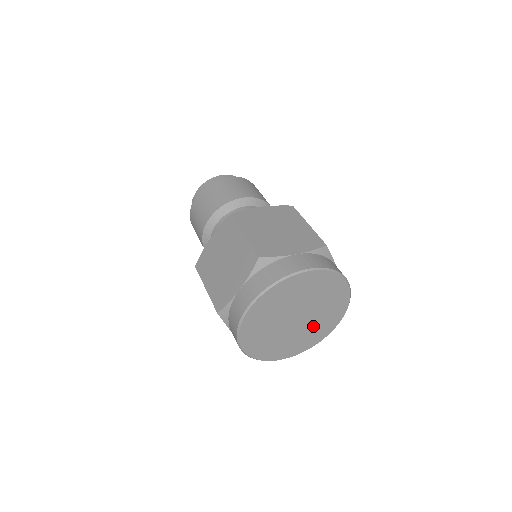
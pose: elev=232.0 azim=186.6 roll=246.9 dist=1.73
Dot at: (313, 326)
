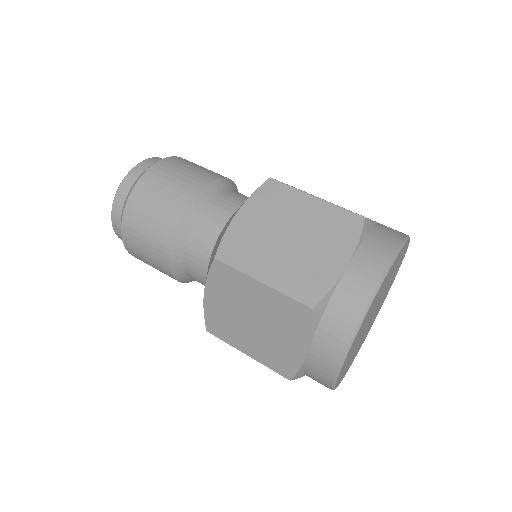
Dot at: (367, 330)
